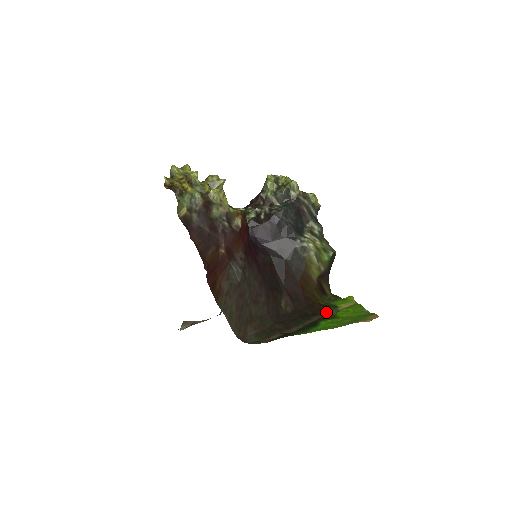
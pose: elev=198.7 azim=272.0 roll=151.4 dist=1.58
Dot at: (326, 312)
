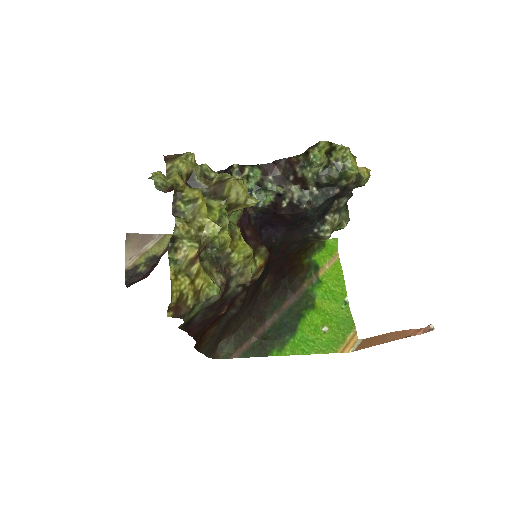
Dot at: (305, 283)
